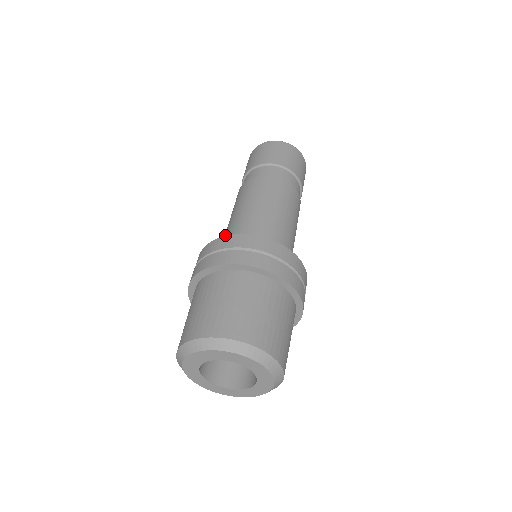
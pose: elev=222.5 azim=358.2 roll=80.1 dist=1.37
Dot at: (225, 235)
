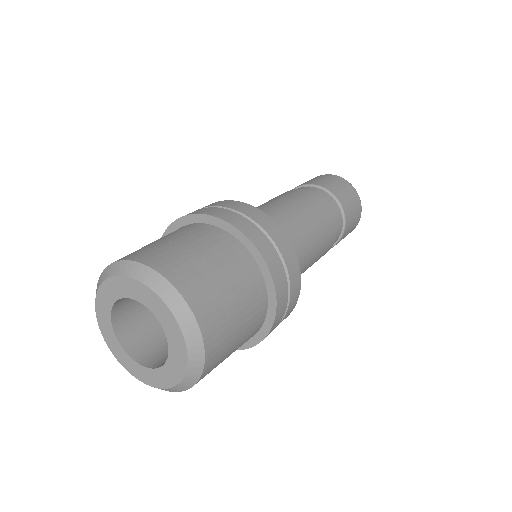
Dot at: (263, 211)
